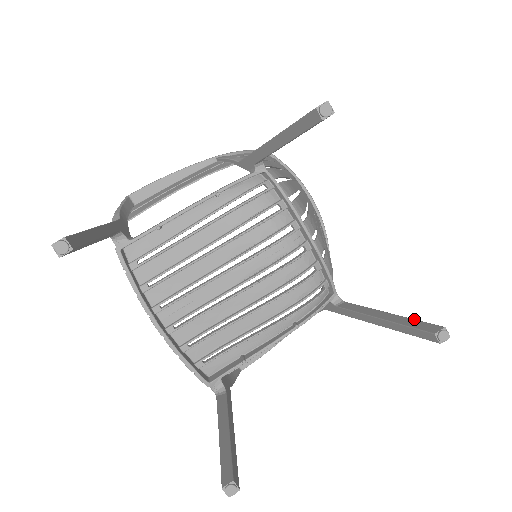
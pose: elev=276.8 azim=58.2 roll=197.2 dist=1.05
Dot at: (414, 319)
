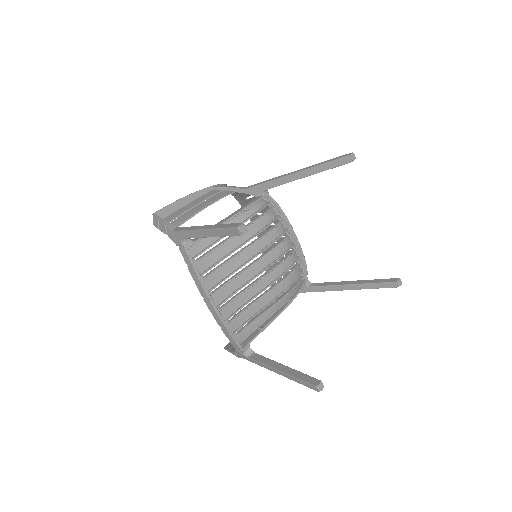
Dot at: (377, 279)
